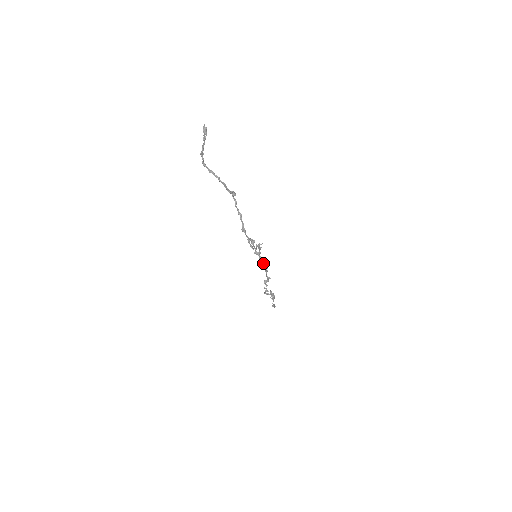
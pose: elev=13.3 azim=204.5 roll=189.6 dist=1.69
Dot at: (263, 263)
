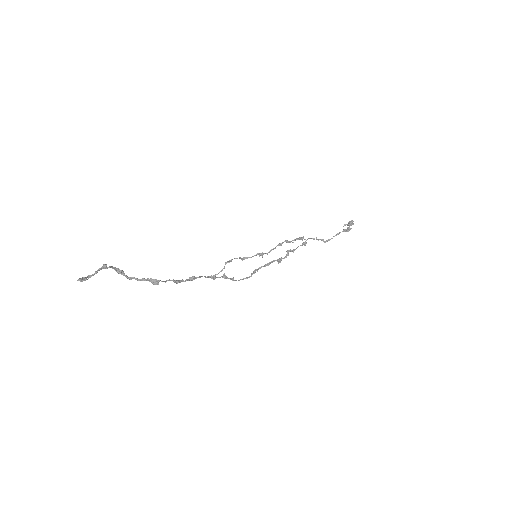
Dot at: (234, 280)
